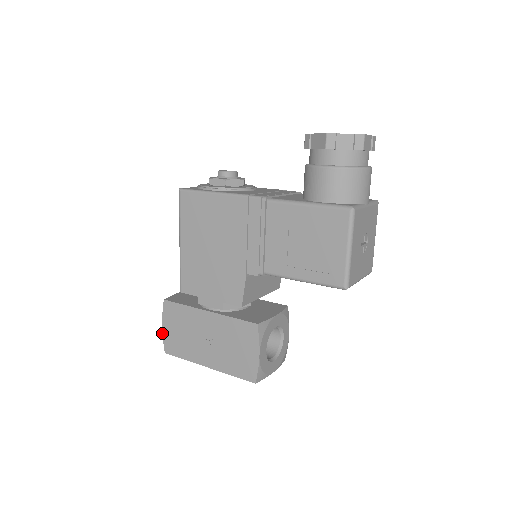
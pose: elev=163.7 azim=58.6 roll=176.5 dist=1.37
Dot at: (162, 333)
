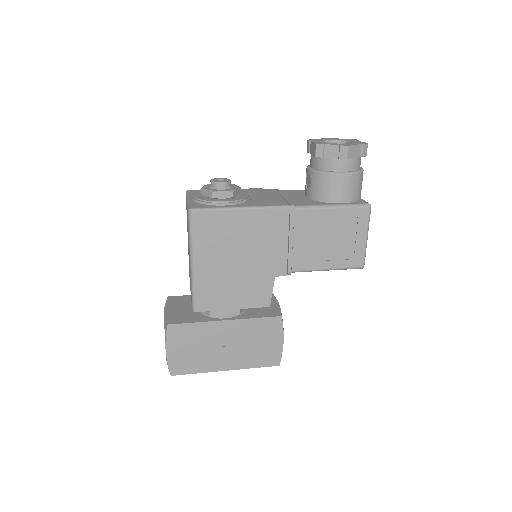
Dot at: (166, 358)
